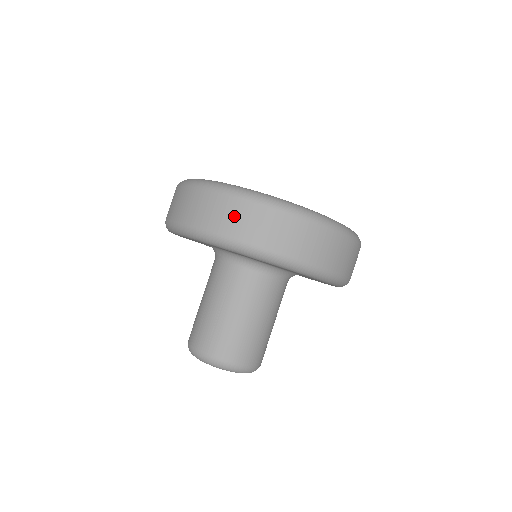
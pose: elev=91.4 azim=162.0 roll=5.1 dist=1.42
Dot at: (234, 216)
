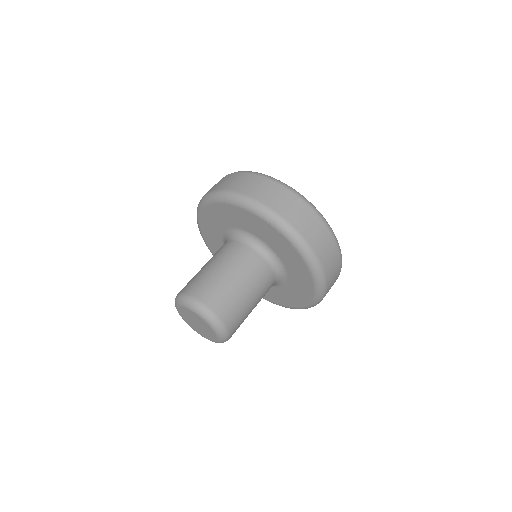
Dot at: occluded
